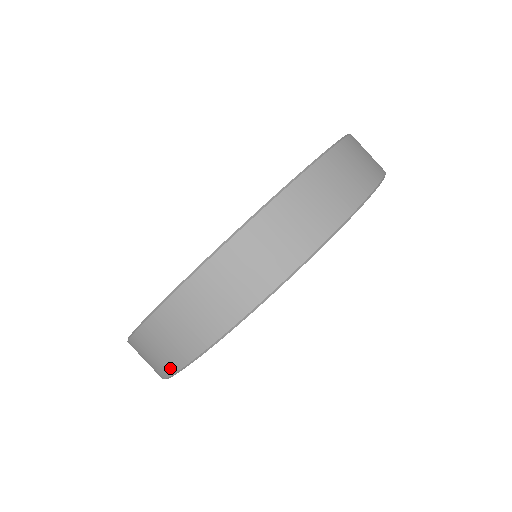
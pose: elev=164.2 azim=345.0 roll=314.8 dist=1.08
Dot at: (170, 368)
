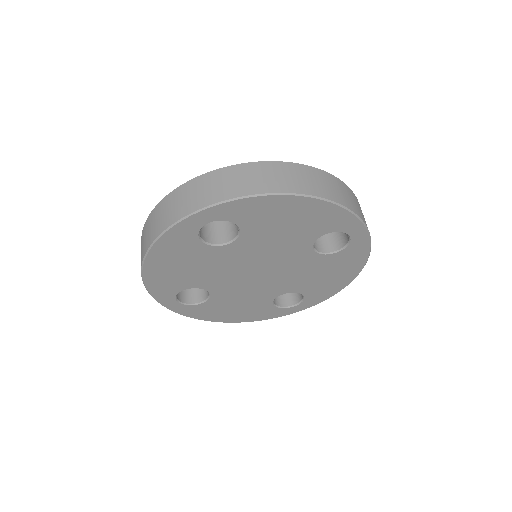
Dot at: occluded
